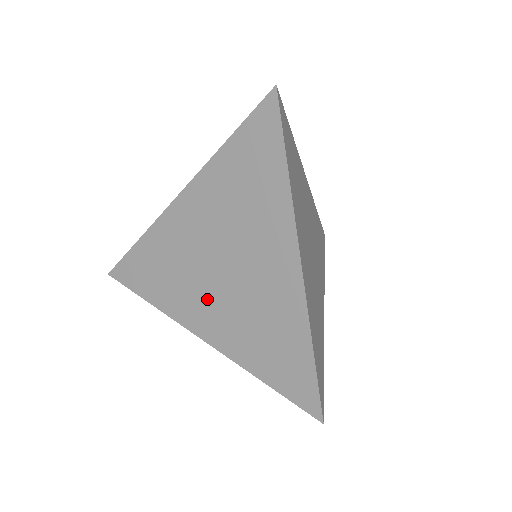
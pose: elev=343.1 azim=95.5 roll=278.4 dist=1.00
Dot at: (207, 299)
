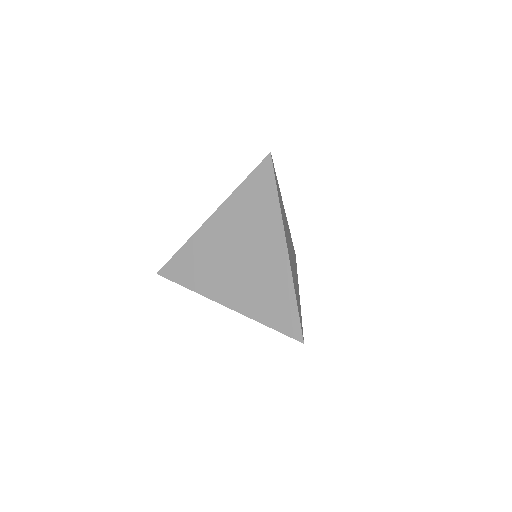
Dot at: (228, 279)
